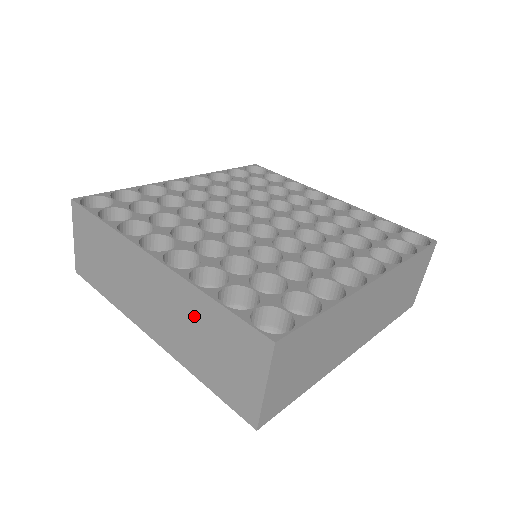
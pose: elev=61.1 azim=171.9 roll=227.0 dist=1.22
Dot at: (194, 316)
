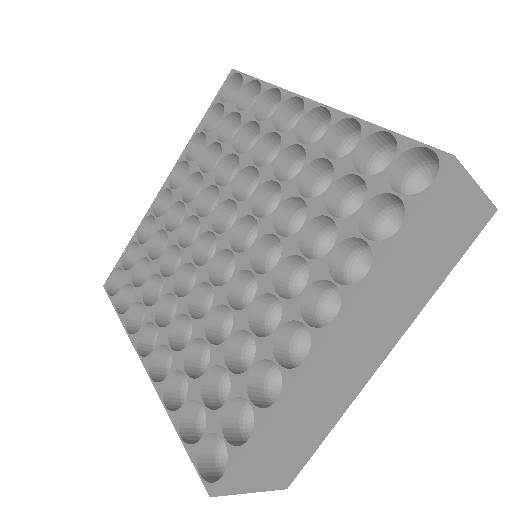
Dot at: occluded
